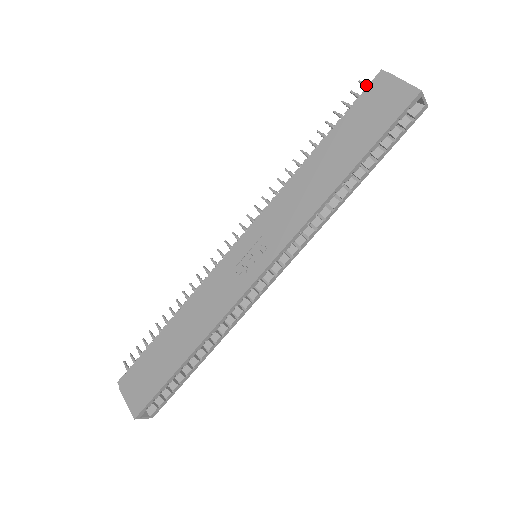
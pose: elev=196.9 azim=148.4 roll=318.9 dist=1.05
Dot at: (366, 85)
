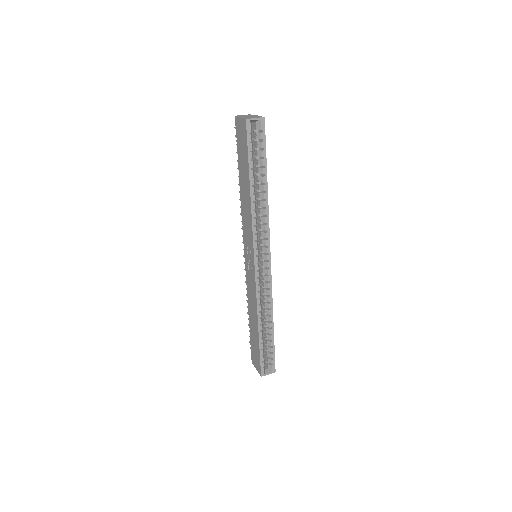
Dot at: occluded
